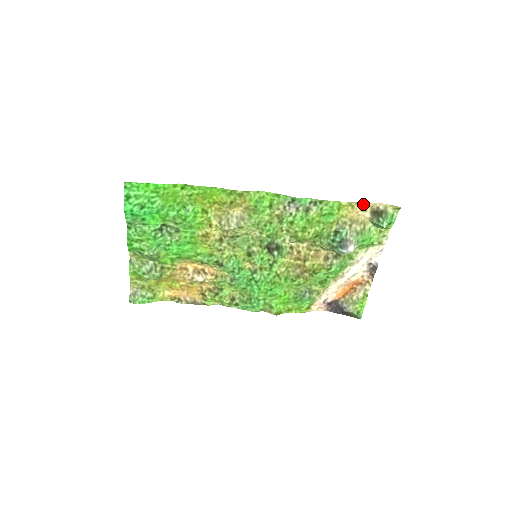
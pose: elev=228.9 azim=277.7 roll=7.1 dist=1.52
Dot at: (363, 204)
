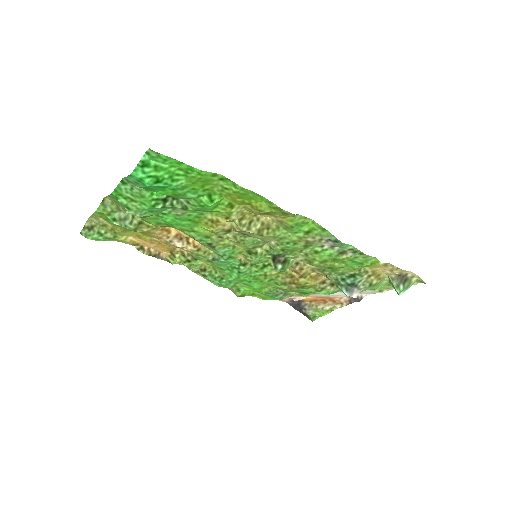
Dot at: (397, 268)
